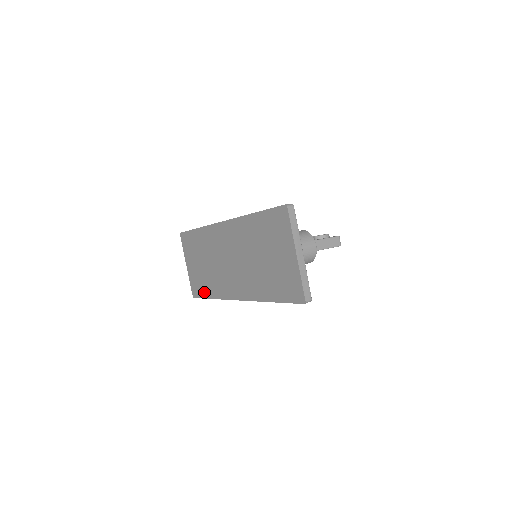
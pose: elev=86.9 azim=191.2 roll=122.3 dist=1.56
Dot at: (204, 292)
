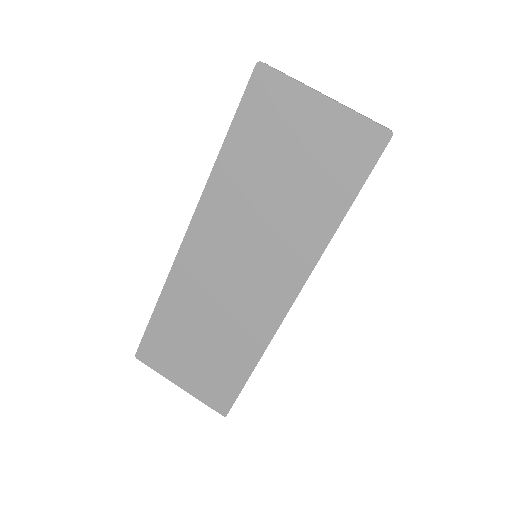
Dot at: (236, 378)
